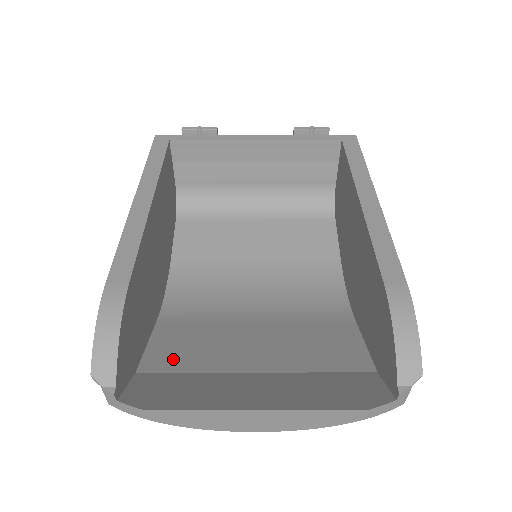
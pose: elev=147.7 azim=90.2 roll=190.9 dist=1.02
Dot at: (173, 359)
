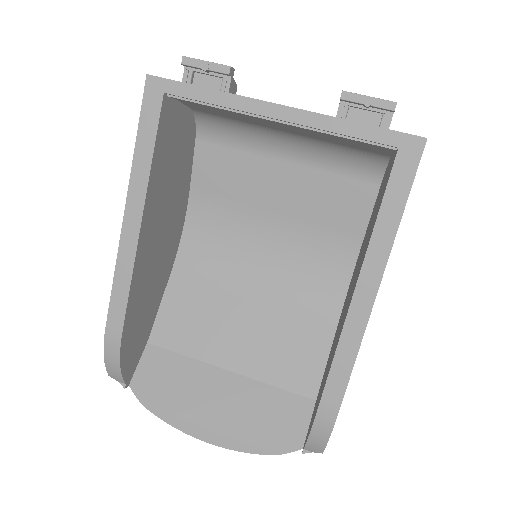
Dot at: (175, 334)
